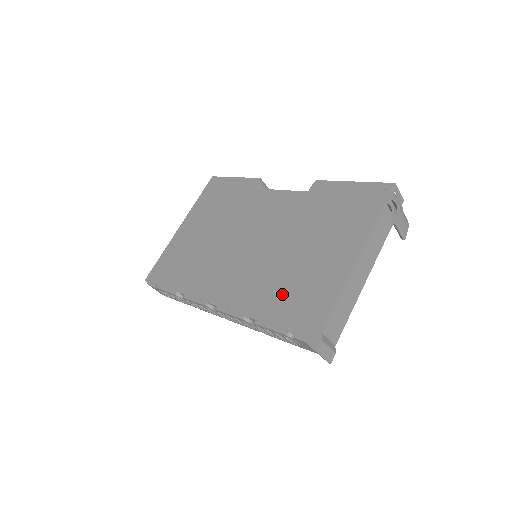
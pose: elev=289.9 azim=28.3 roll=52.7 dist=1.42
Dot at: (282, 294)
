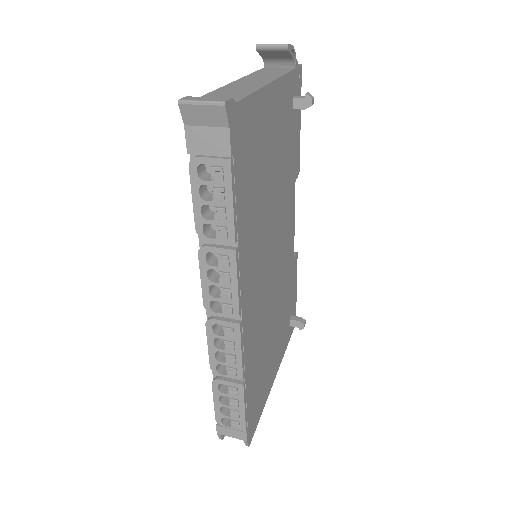
Dot at: occluded
